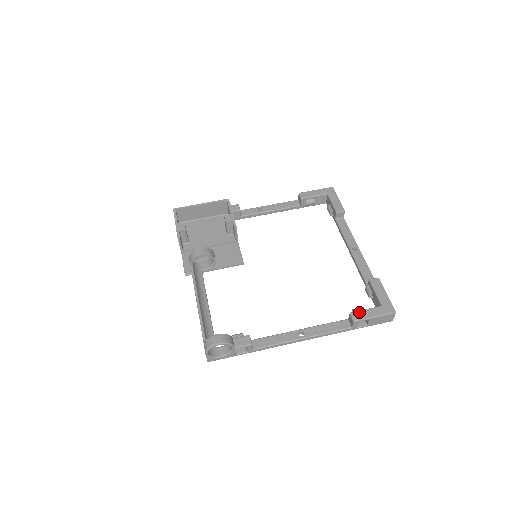
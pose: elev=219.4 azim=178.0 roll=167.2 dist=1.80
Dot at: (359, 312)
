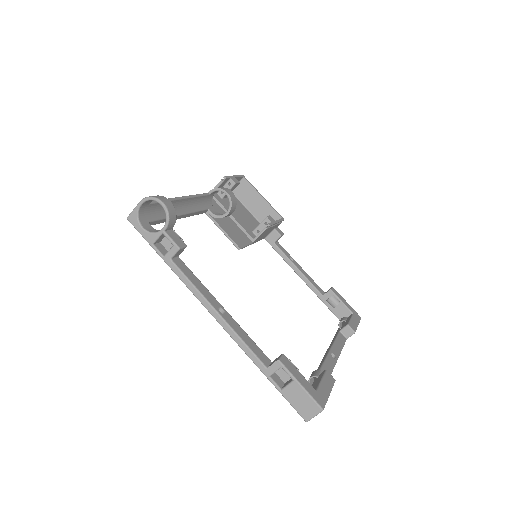
Dot at: (292, 364)
